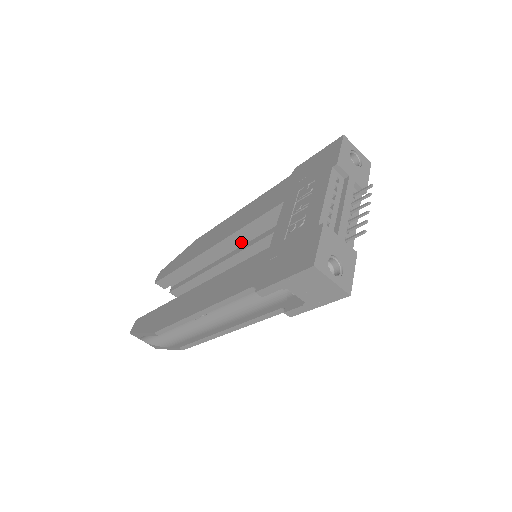
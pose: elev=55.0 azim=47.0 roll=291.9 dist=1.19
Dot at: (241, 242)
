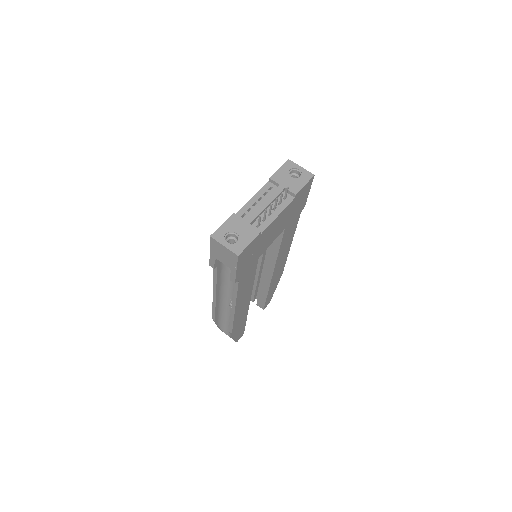
Dot at: occluded
